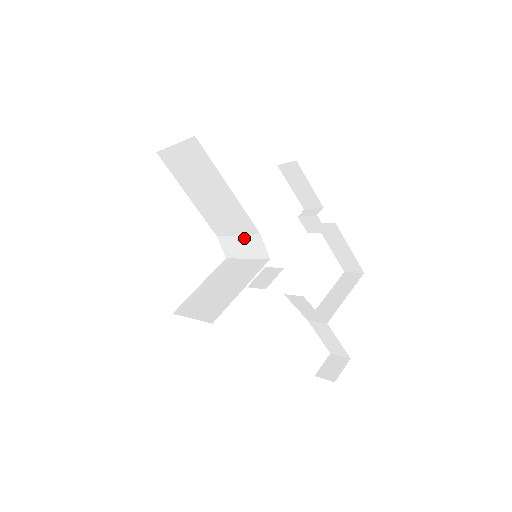
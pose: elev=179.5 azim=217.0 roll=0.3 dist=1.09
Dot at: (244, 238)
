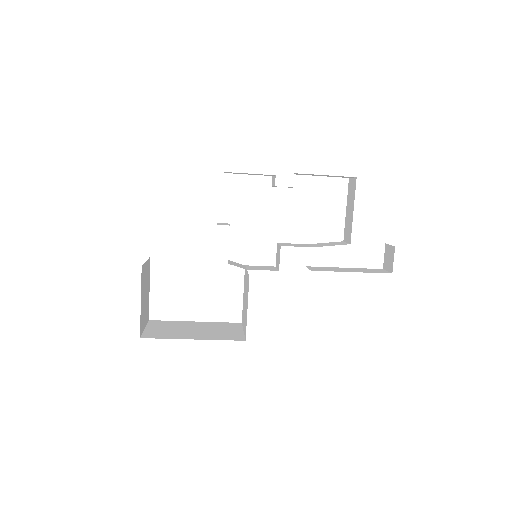
Dot at: occluded
